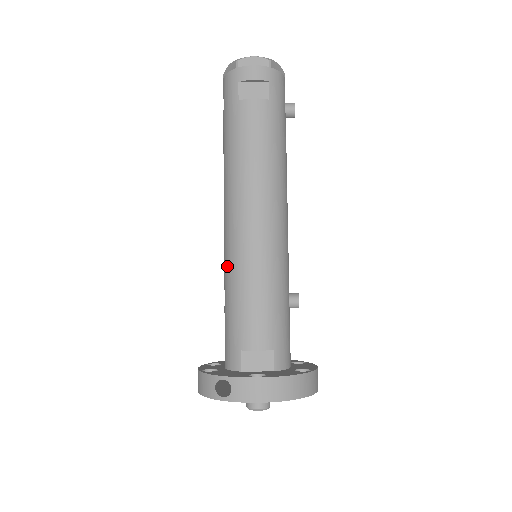
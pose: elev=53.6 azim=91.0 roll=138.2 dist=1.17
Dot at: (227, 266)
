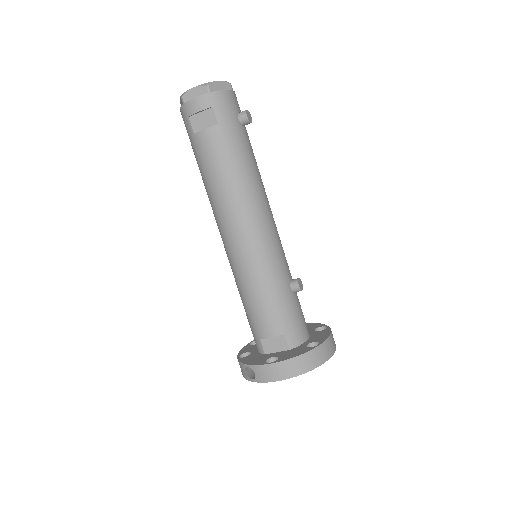
Dot at: (233, 274)
